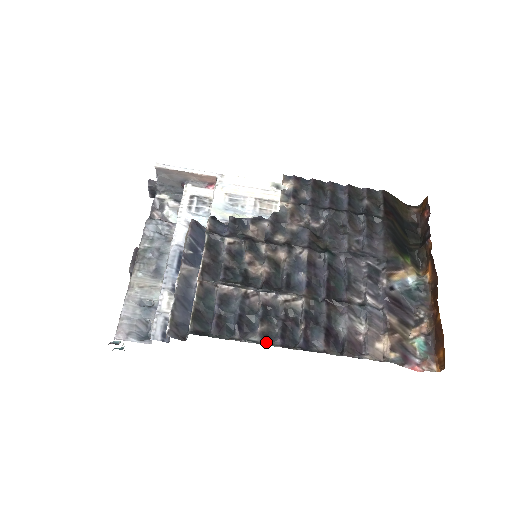
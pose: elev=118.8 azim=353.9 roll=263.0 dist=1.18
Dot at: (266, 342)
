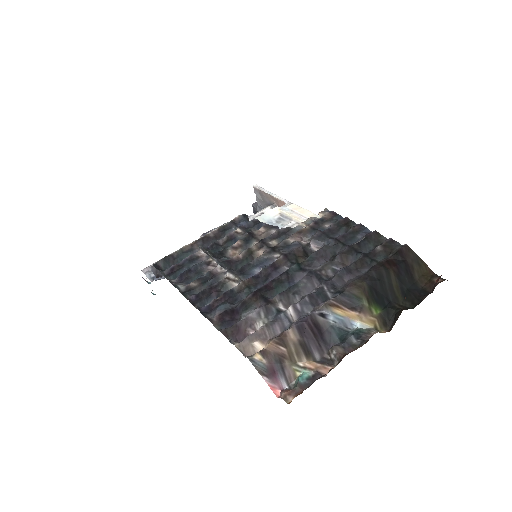
Dot at: (184, 292)
